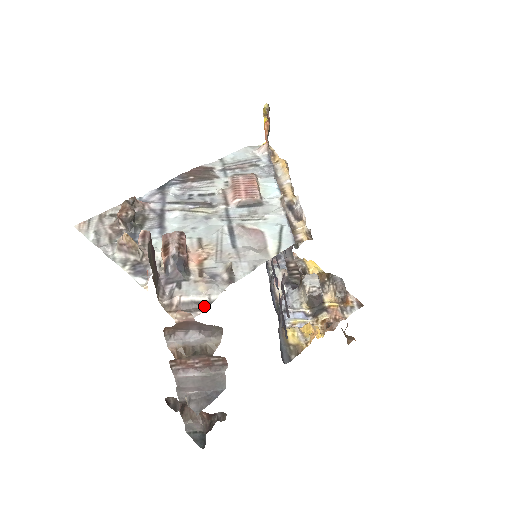
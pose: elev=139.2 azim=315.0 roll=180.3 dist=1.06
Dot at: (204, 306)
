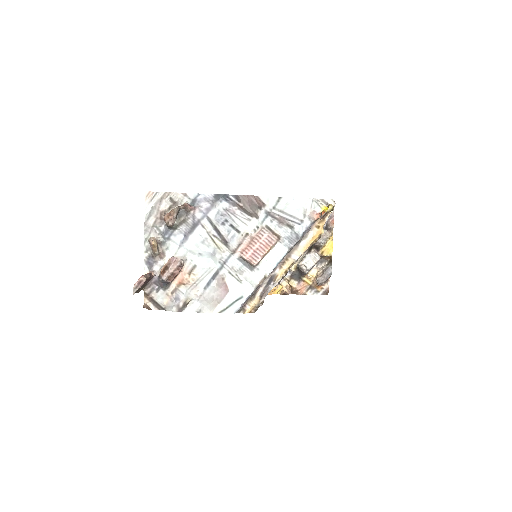
Dot at: (161, 308)
